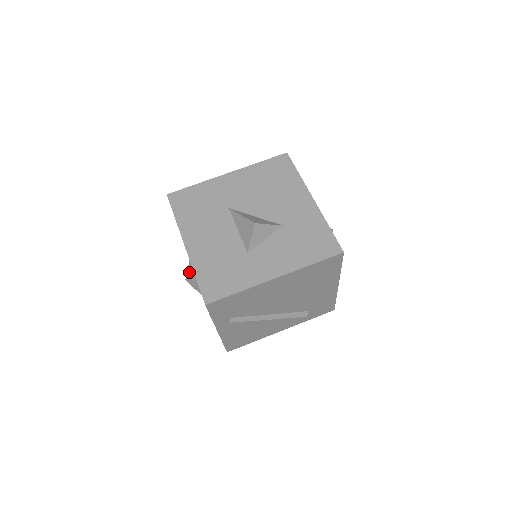
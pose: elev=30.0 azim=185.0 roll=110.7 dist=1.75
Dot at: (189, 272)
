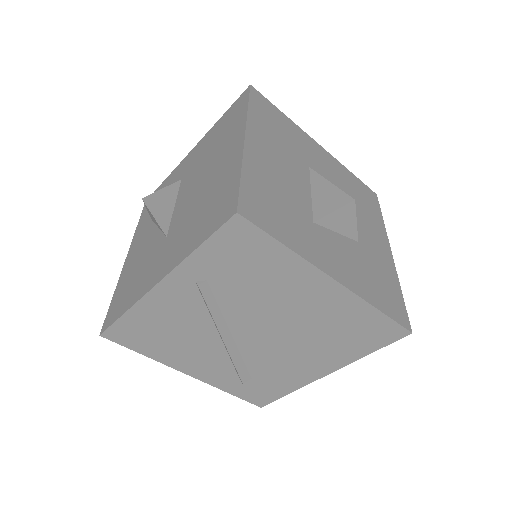
Dot at: (159, 194)
